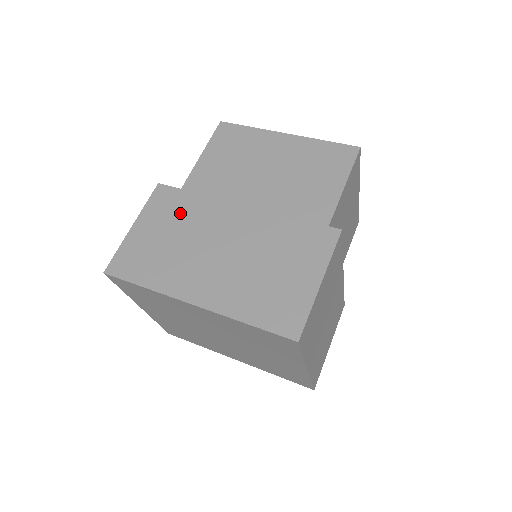
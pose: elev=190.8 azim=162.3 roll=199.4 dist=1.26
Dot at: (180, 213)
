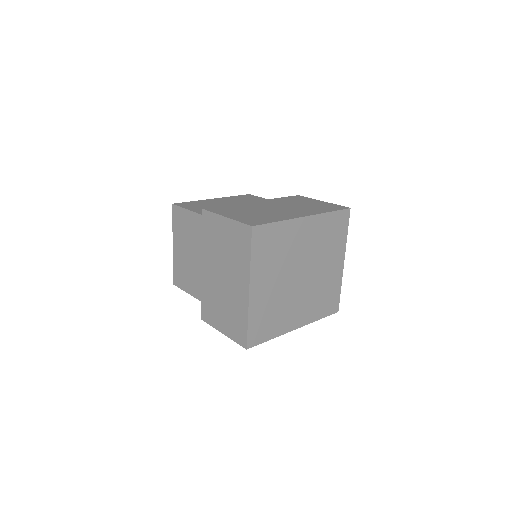
Dot at: (237, 209)
